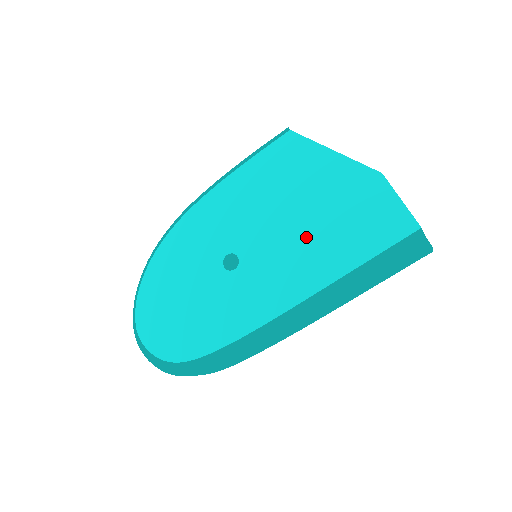
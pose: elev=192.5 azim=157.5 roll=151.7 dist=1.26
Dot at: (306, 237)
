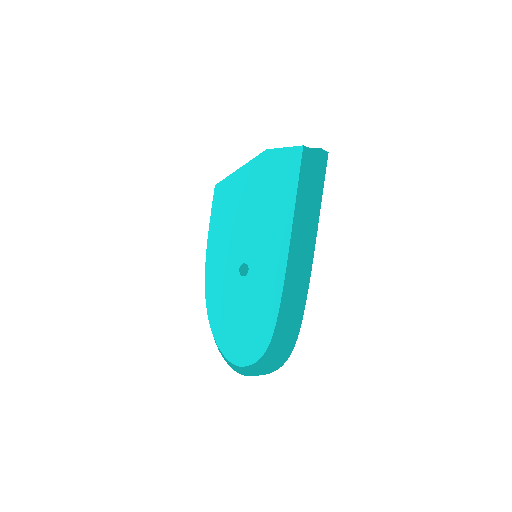
Dot at: (264, 214)
